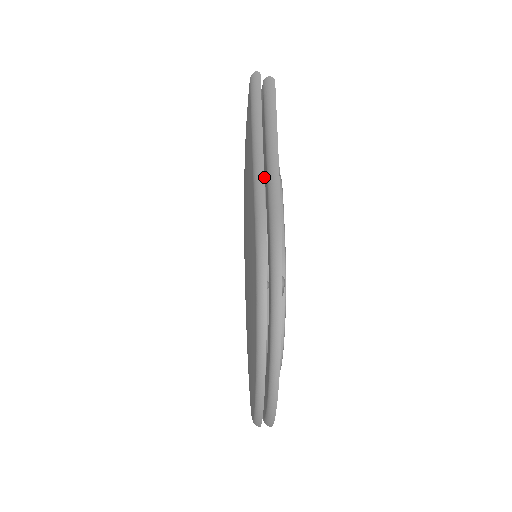
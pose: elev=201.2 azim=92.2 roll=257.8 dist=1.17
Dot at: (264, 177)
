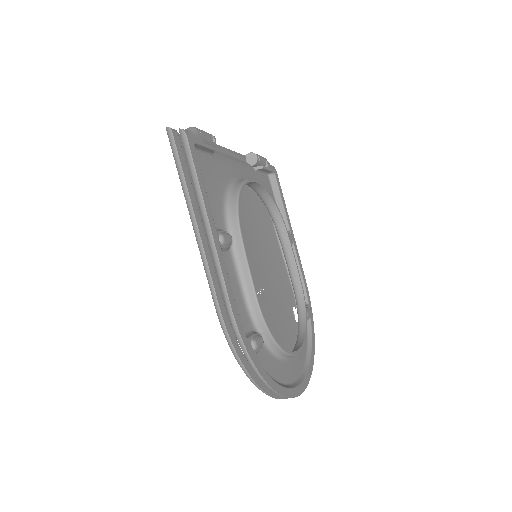
Dot at: occluded
